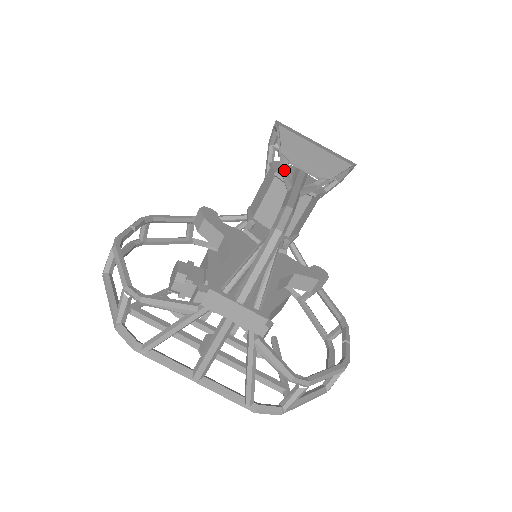
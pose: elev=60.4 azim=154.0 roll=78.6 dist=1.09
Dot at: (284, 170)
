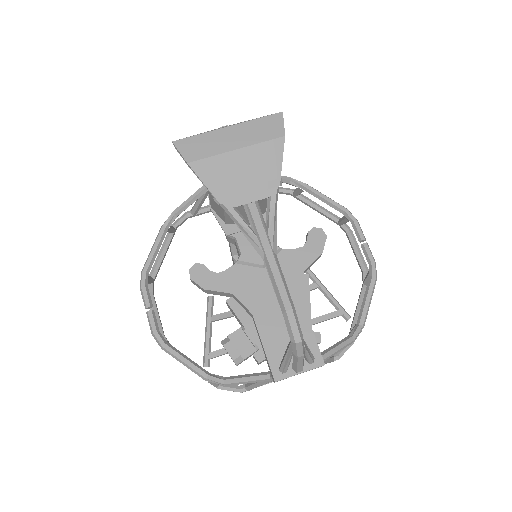
Dot at: (238, 224)
